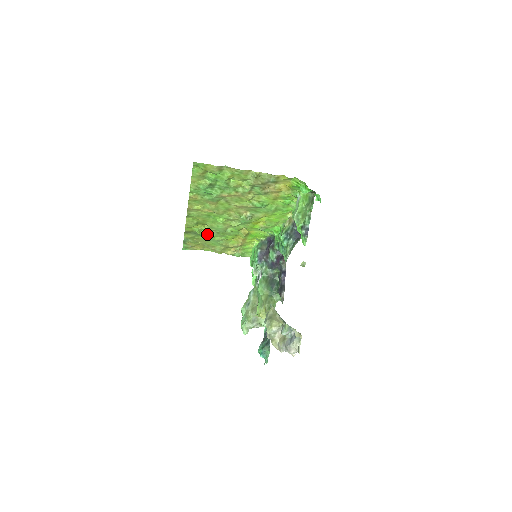
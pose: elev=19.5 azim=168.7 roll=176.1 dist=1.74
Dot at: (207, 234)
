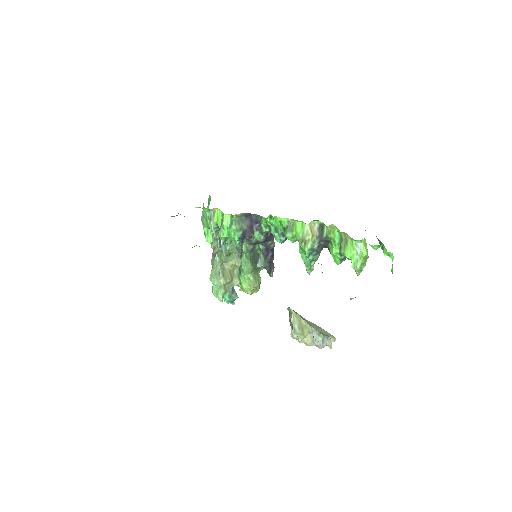
Dot at: occluded
